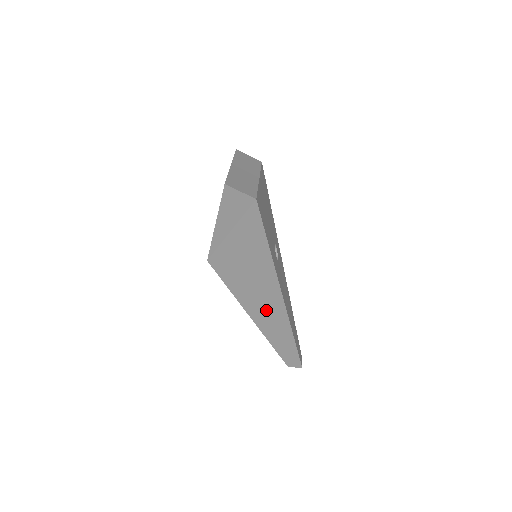
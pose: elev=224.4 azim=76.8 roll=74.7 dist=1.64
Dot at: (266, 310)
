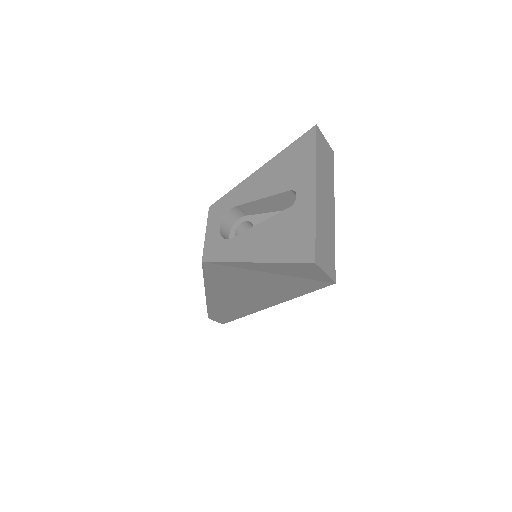
Dot at: (231, 302)
